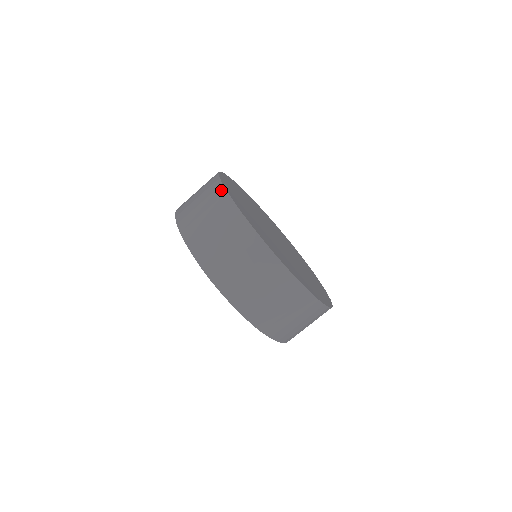
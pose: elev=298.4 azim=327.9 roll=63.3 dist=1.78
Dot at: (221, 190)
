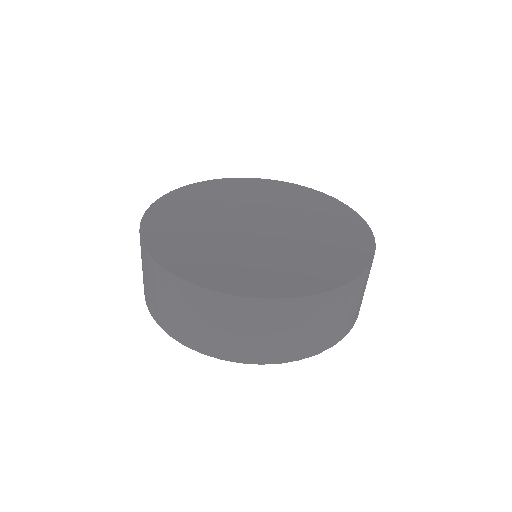
Dot at: (191, 289)
